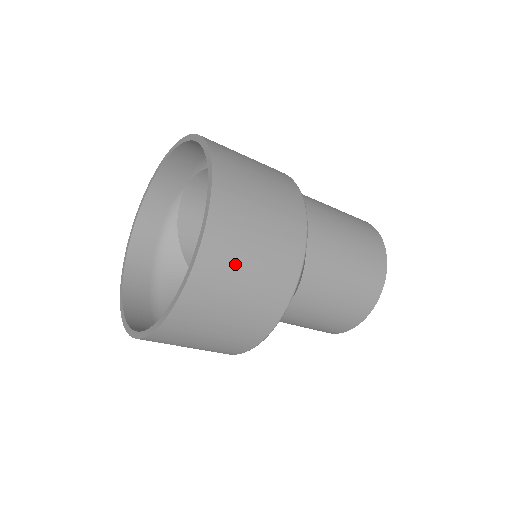
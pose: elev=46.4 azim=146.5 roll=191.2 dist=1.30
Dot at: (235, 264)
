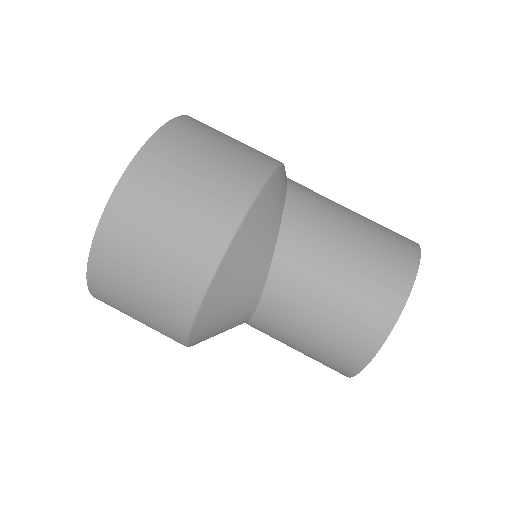
Dot at: (144, 225)
